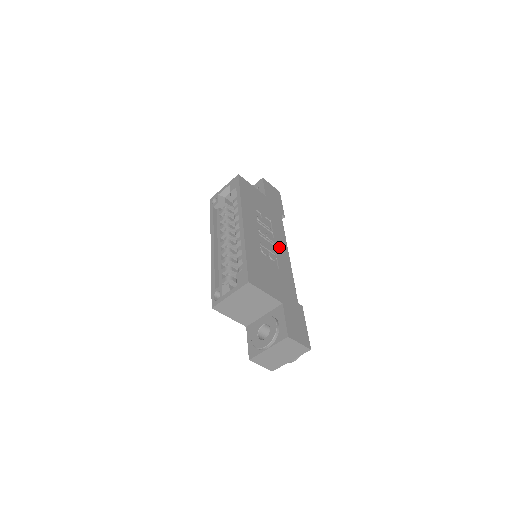
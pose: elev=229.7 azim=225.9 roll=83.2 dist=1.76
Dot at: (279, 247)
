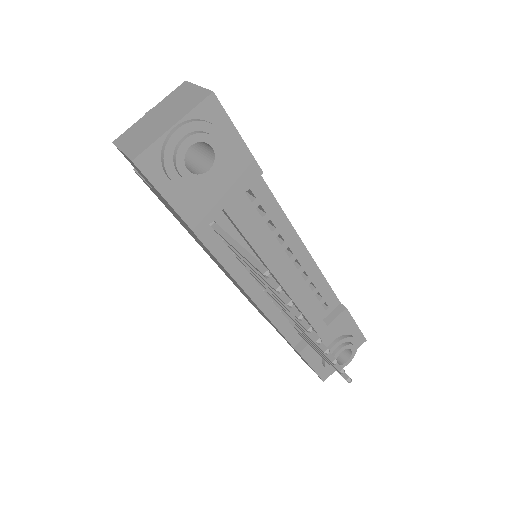
Dot at: occluded
